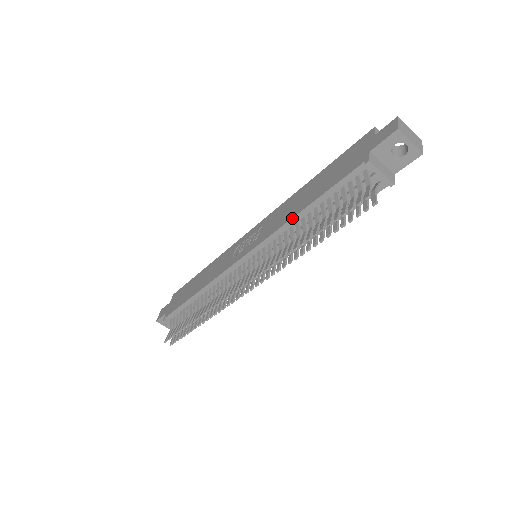
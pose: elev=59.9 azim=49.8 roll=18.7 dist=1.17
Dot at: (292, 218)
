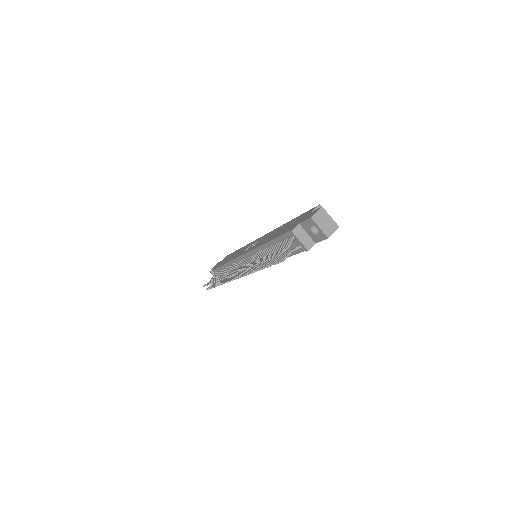
Dot at: (263, 244)
